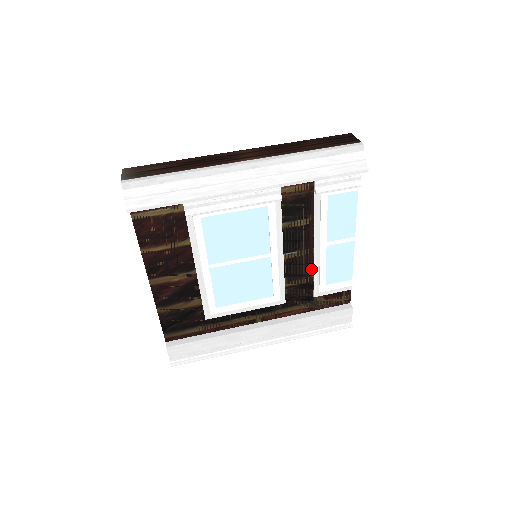
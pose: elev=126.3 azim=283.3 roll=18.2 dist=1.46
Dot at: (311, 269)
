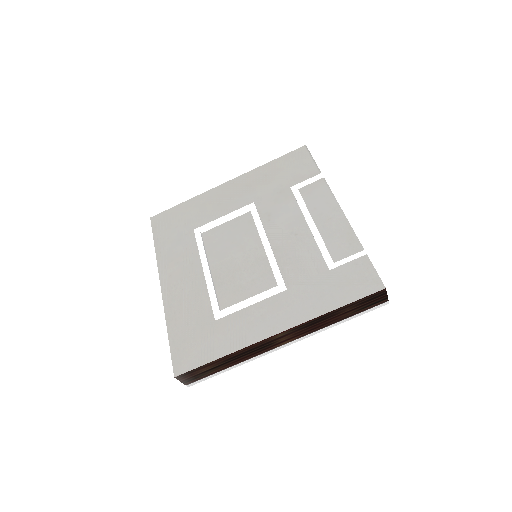
Dot at: occluded
